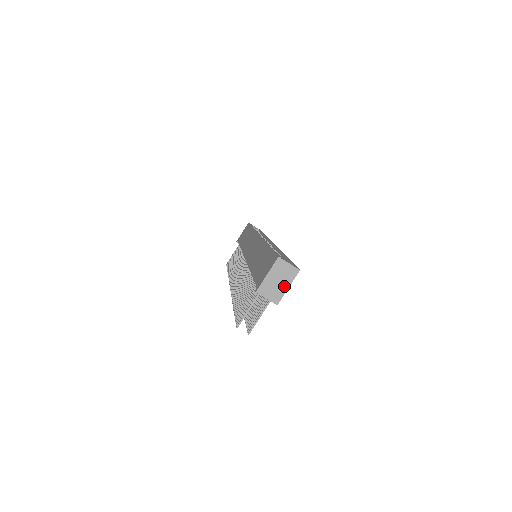
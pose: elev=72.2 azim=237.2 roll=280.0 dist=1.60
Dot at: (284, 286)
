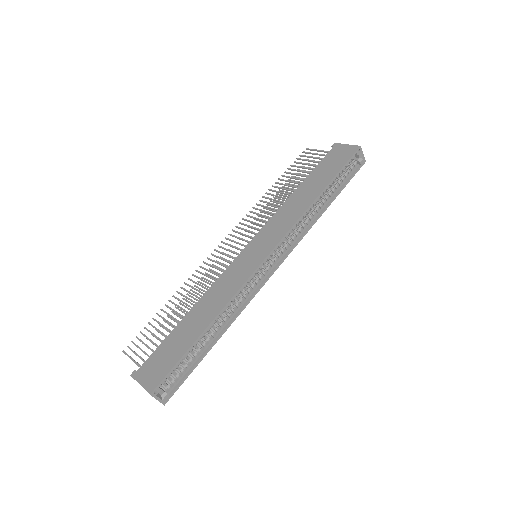
Dot at: occluded
